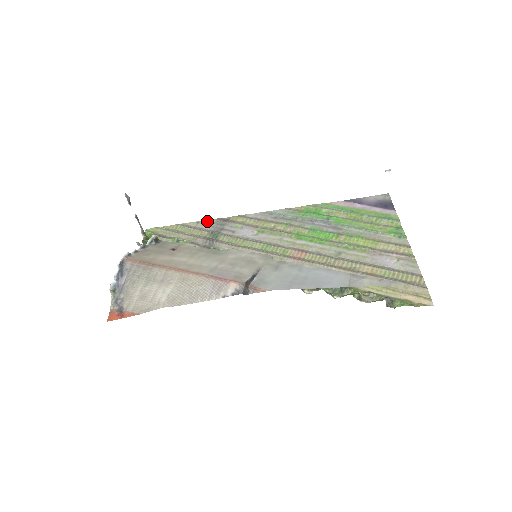
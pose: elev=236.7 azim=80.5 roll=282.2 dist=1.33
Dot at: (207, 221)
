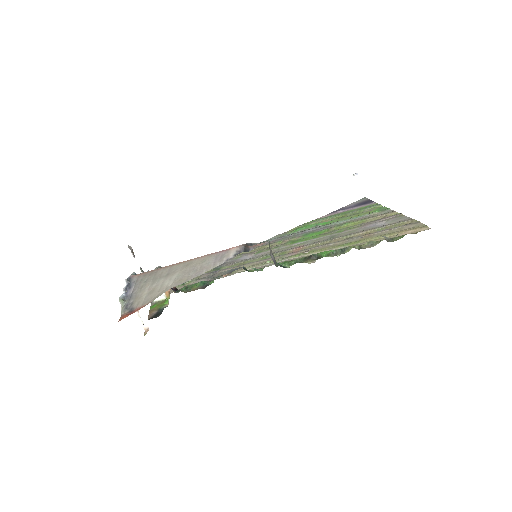
Dot at: occluded
